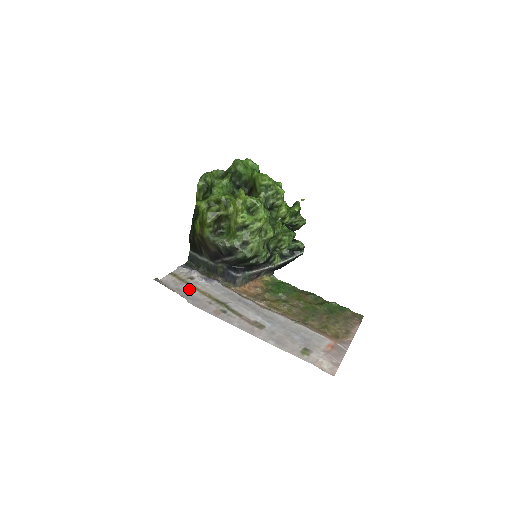
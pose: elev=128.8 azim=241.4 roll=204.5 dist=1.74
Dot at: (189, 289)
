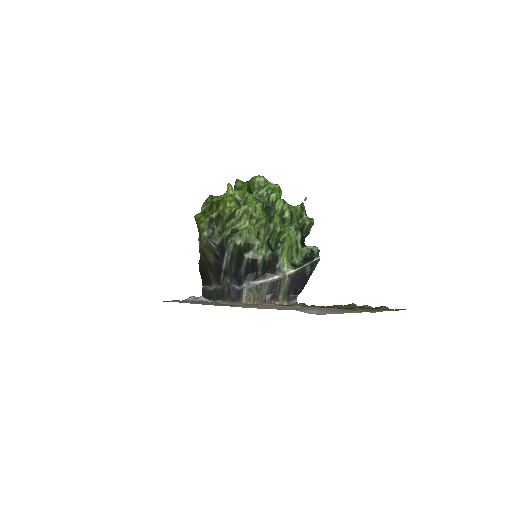
Dot at: occluded
